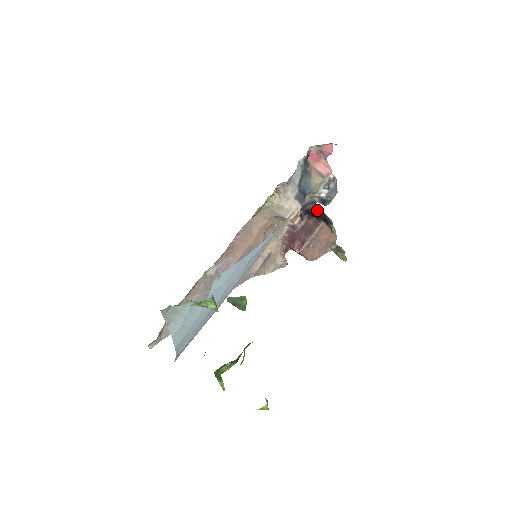
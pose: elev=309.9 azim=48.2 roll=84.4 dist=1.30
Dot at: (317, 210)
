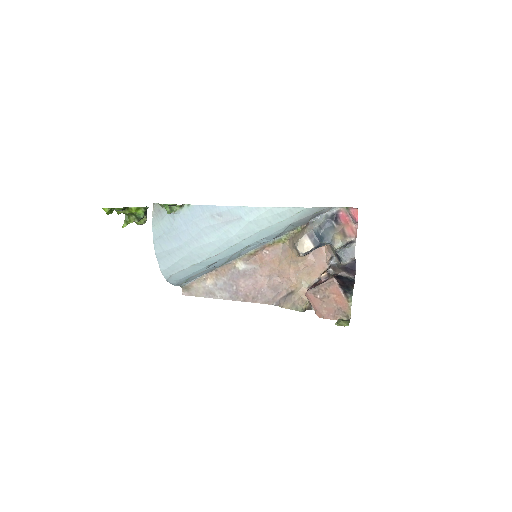
Dot at: (350, 280)
